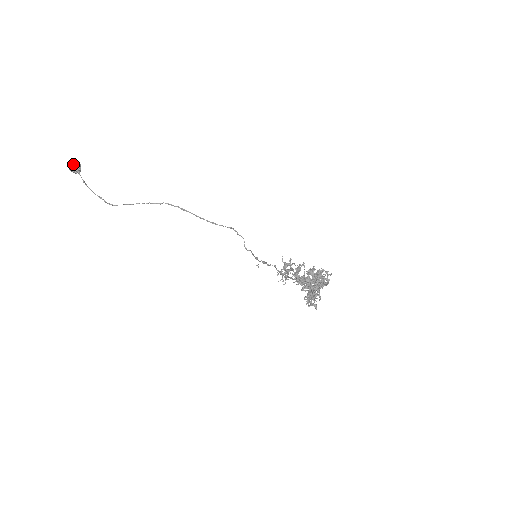
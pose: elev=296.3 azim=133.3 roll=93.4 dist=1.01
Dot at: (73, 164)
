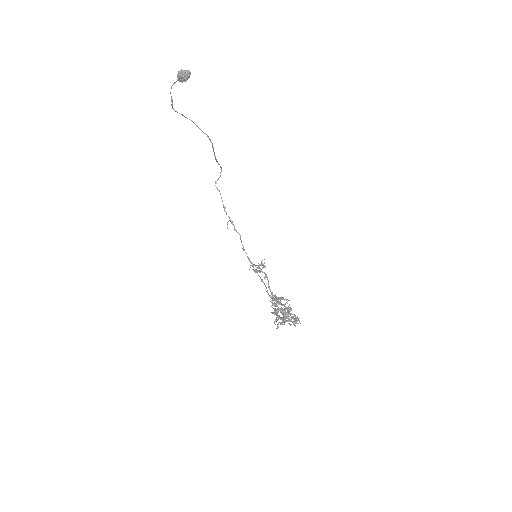
Dot at: (186, 77)
